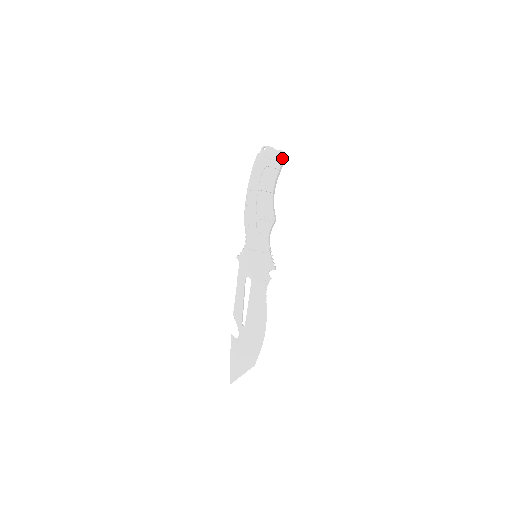
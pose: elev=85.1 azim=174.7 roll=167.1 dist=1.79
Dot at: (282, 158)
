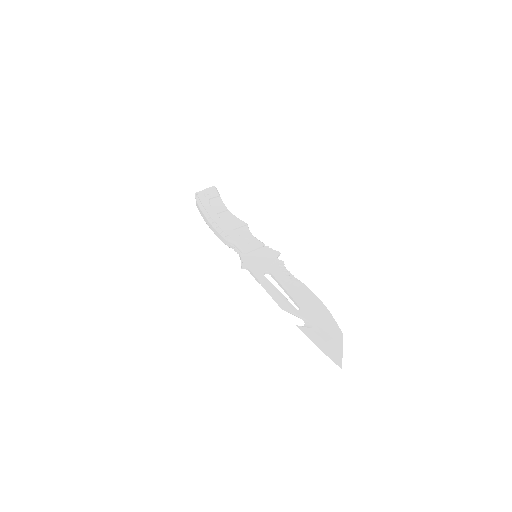
Dot at: (216, 189)
